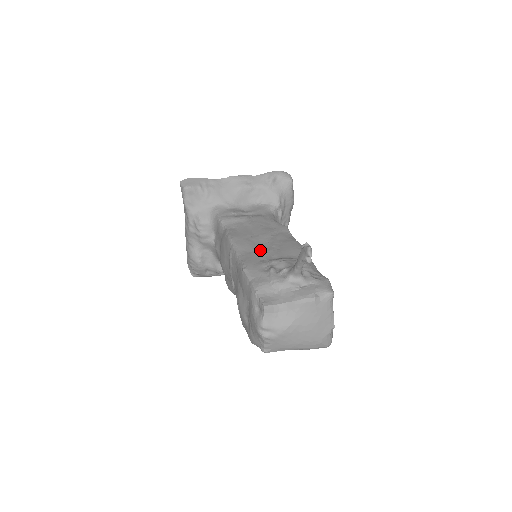
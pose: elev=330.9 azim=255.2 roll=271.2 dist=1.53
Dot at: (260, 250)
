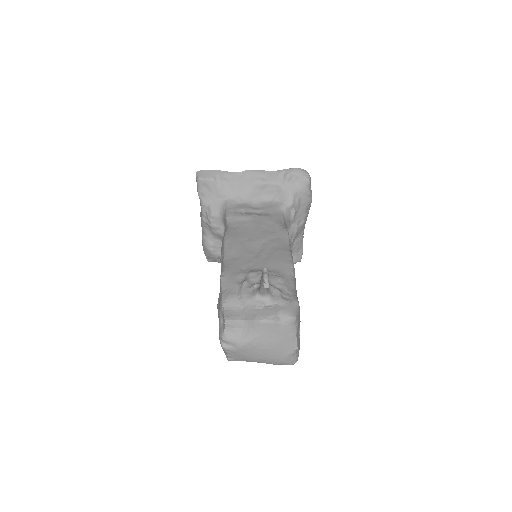
Dot at: (247, 257)
